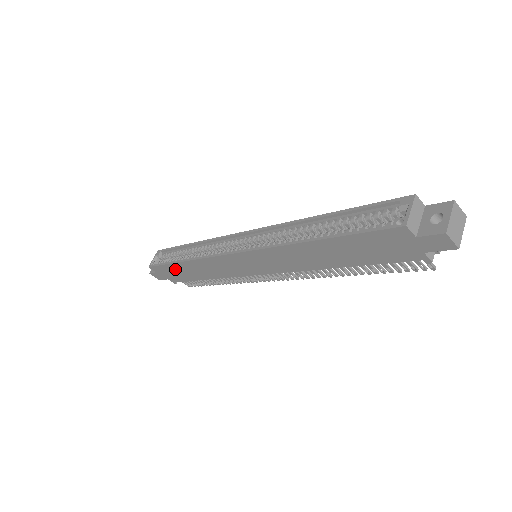
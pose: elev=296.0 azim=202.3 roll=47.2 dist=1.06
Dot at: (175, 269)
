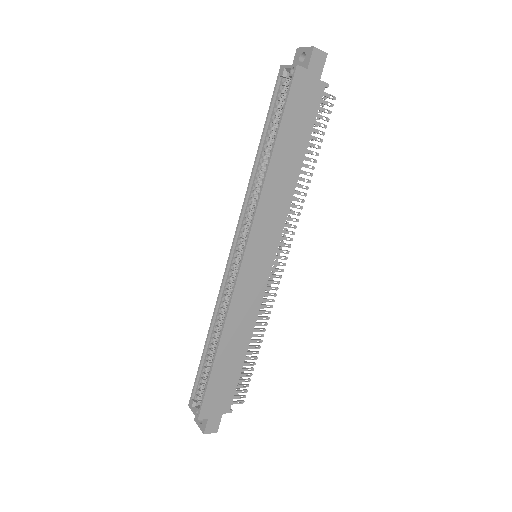
Dot at: (219, 376)
